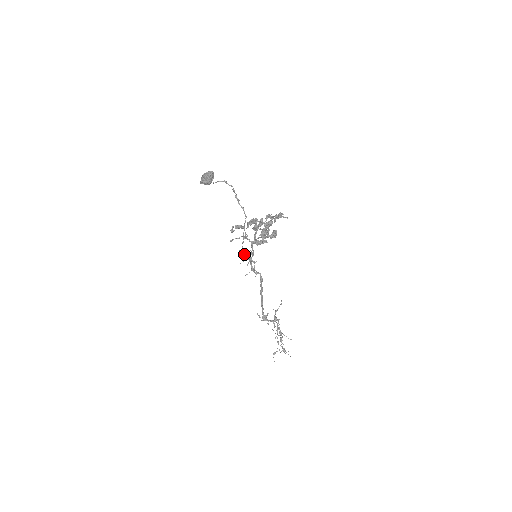
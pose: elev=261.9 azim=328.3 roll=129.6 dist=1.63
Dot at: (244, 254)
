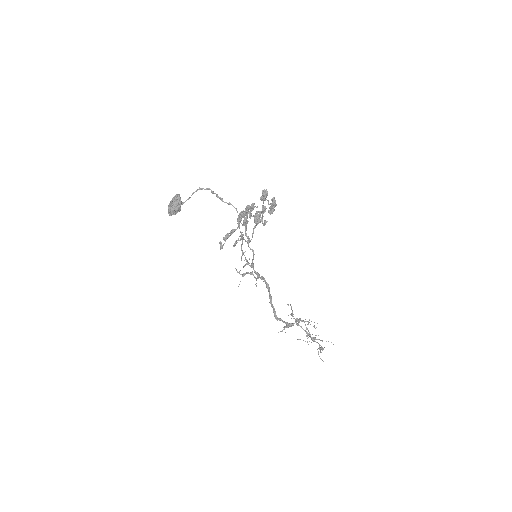
Dot at: occluded
